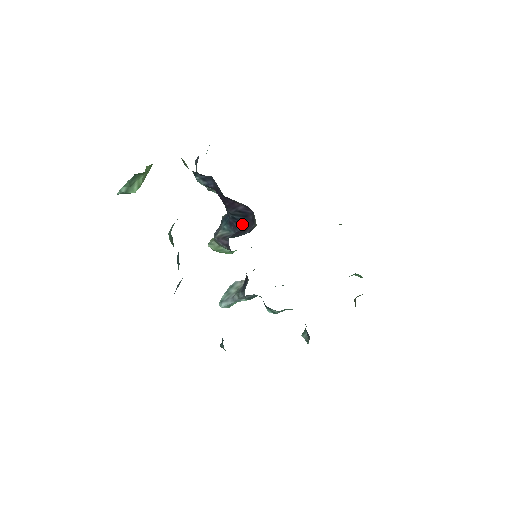
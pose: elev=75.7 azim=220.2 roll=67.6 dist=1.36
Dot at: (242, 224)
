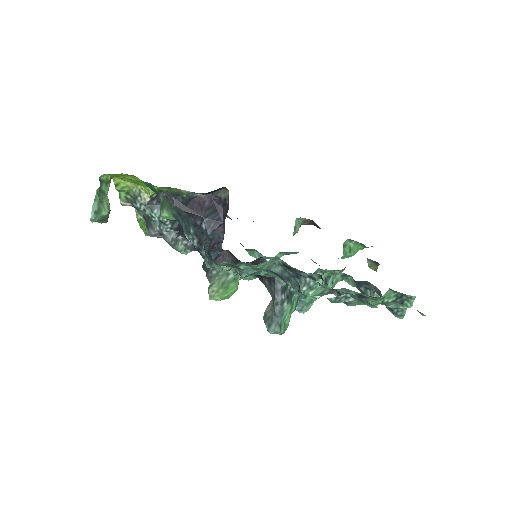
Dot at: (220, 223)
